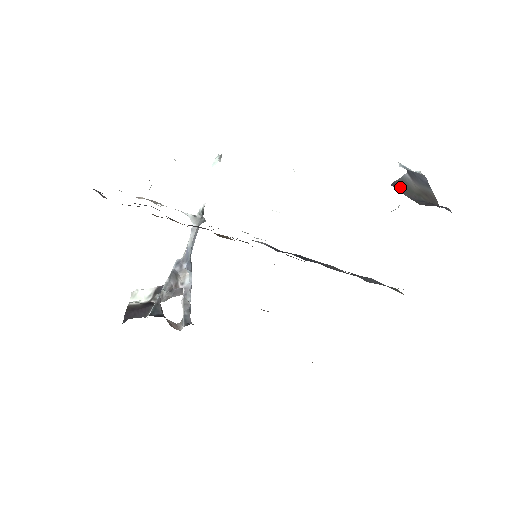
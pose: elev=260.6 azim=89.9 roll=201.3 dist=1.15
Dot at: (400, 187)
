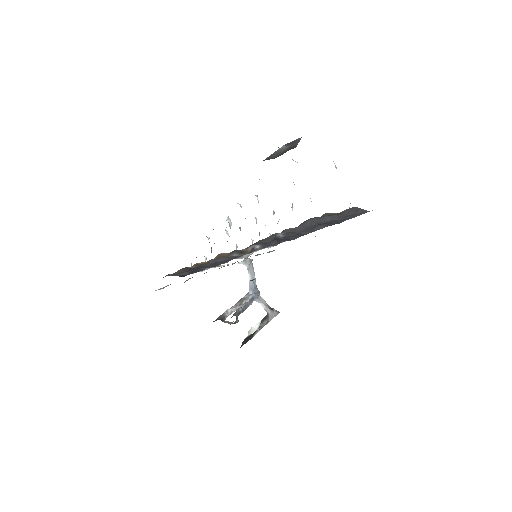
Dot at: (271, 157)
